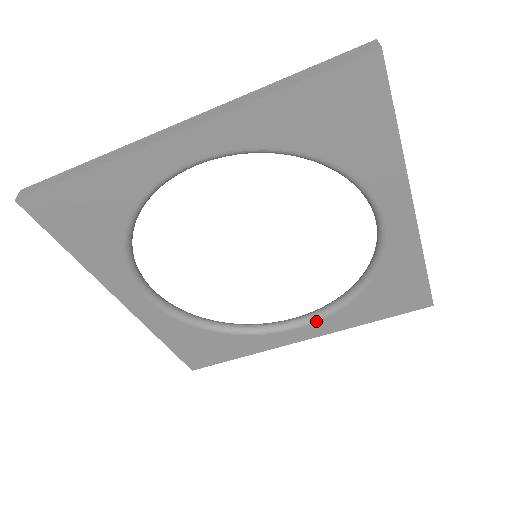
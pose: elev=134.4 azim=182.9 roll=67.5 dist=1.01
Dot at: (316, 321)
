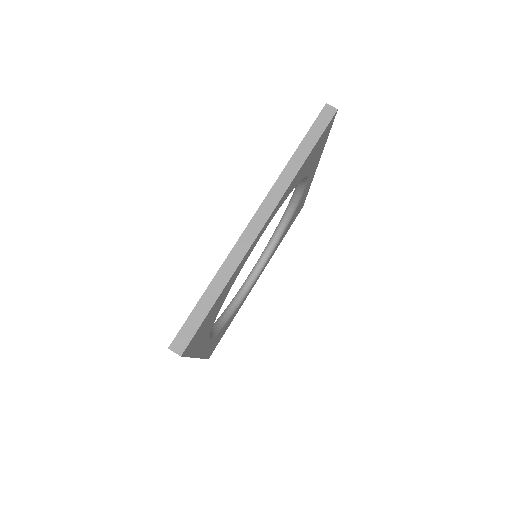
Dot at: occluded
